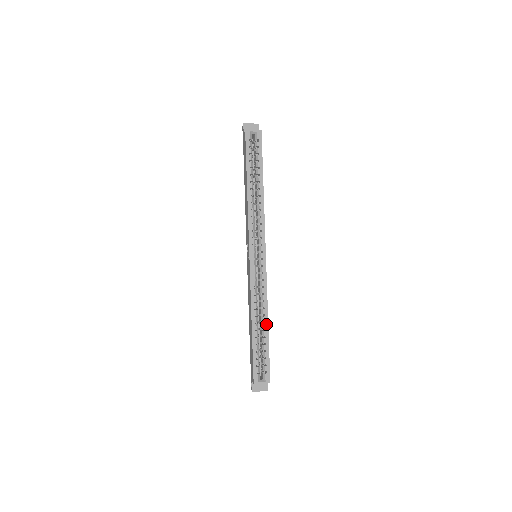
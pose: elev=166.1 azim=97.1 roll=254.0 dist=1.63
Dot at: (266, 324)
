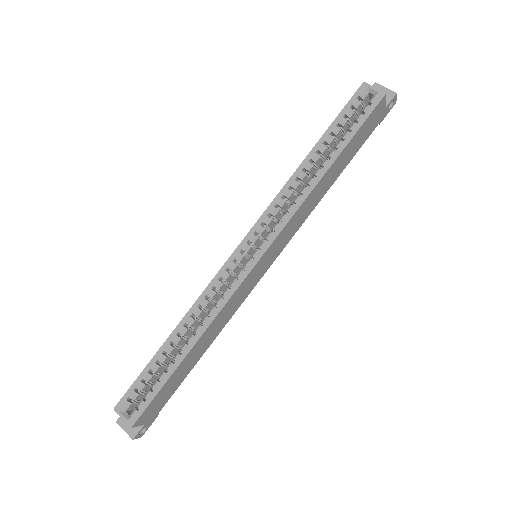
Dot at: (188, 347)
